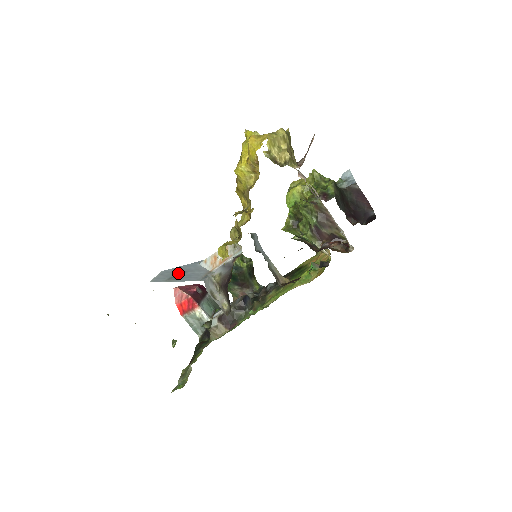
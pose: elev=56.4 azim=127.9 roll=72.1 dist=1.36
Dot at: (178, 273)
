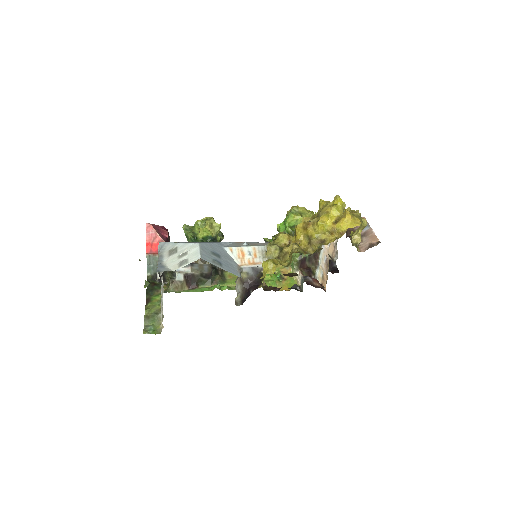
Dot at: (216, 255)
